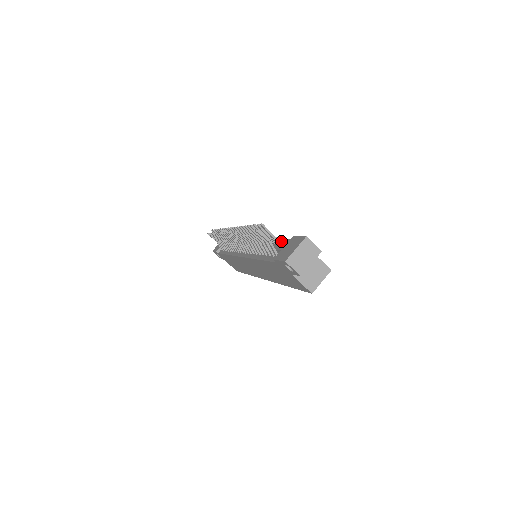
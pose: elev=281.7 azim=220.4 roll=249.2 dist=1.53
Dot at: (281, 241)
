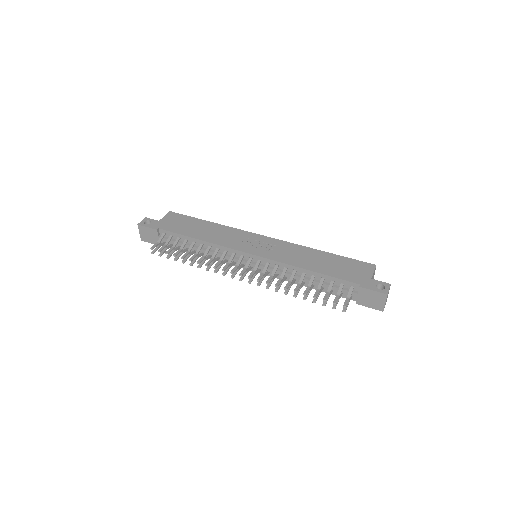
Dot at: (352, 293)
